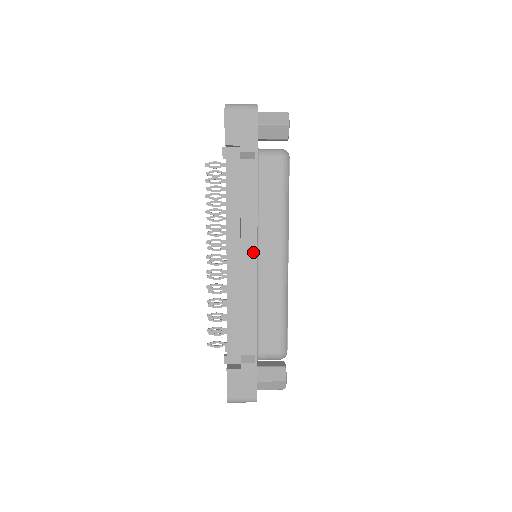
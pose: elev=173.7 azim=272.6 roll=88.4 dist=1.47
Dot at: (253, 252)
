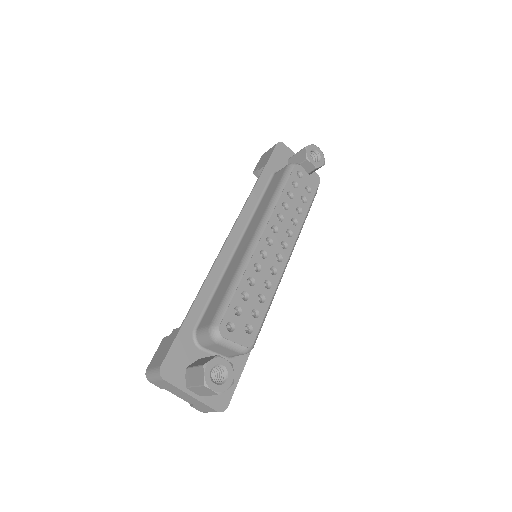
Dot at: (235, 235)
